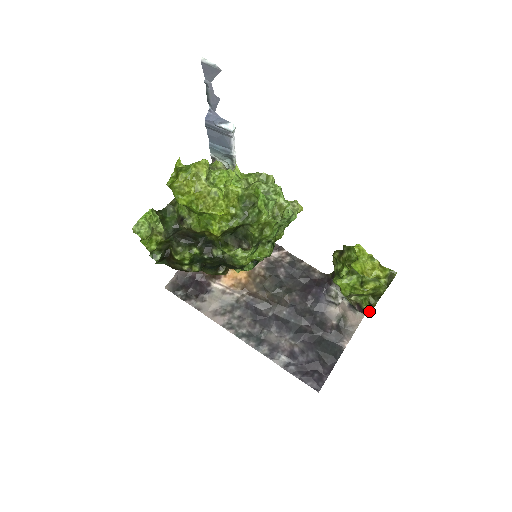
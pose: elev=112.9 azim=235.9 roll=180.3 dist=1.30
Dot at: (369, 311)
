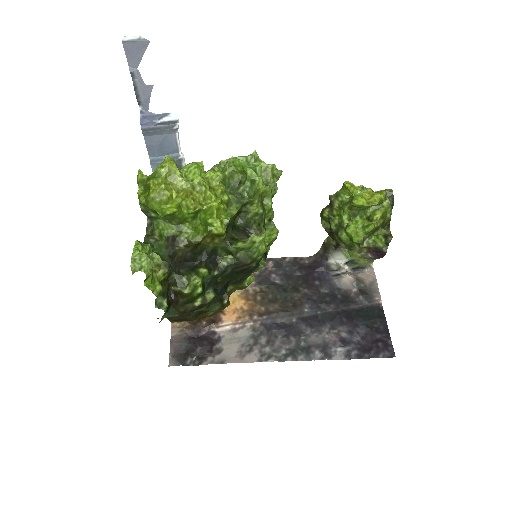
Dot at: (386, 246)
